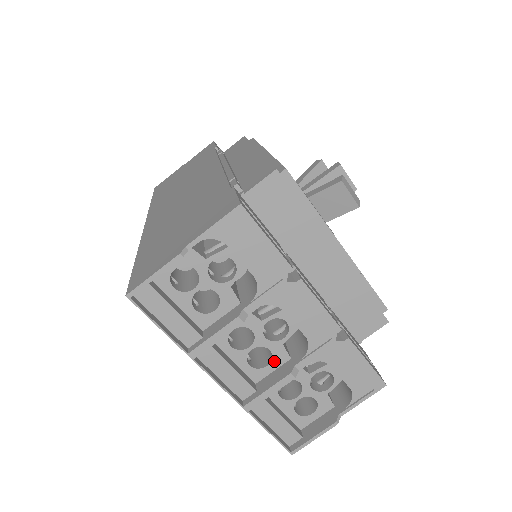
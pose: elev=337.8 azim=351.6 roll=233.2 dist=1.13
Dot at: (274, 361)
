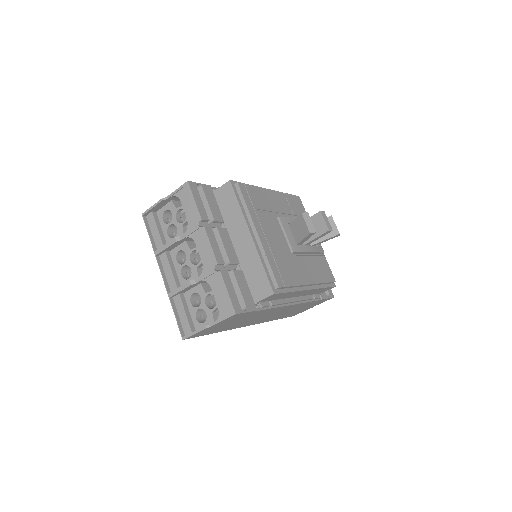
Dot at: (192, 277)
